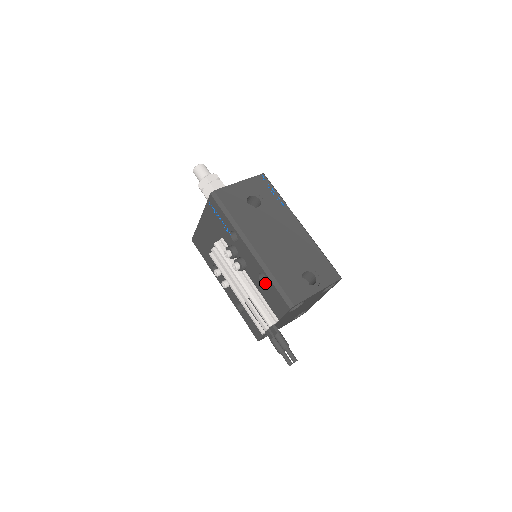
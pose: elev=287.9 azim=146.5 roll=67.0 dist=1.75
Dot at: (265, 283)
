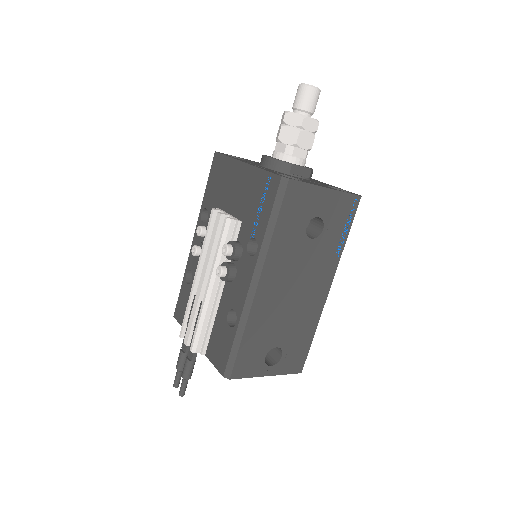
Dot at: (229, 321)
